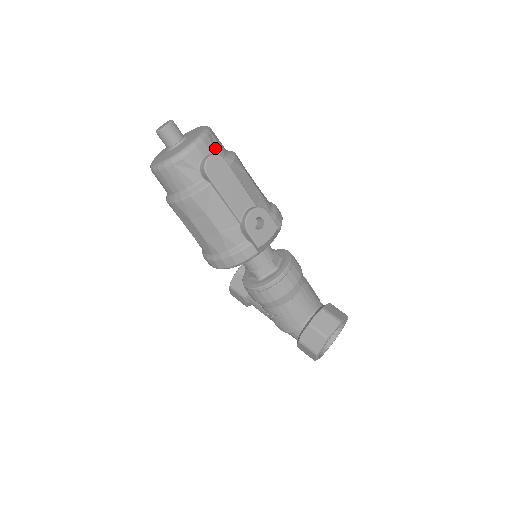
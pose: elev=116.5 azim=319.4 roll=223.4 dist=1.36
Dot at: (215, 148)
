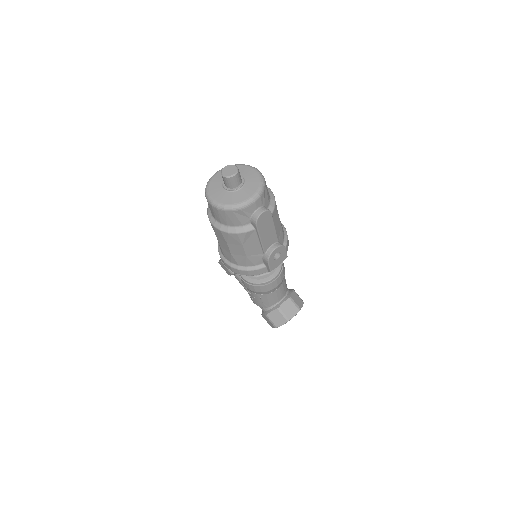
Dot at: (265, 199)
